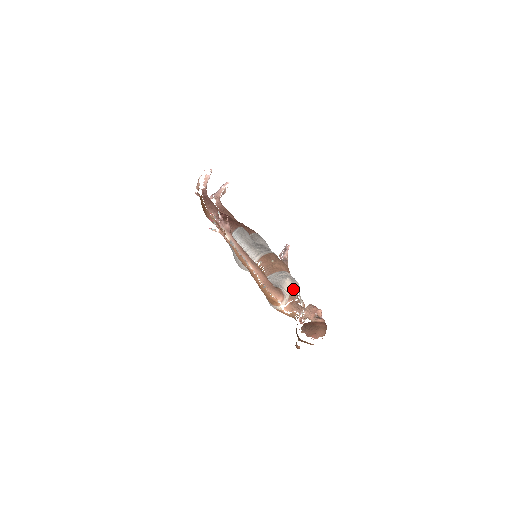
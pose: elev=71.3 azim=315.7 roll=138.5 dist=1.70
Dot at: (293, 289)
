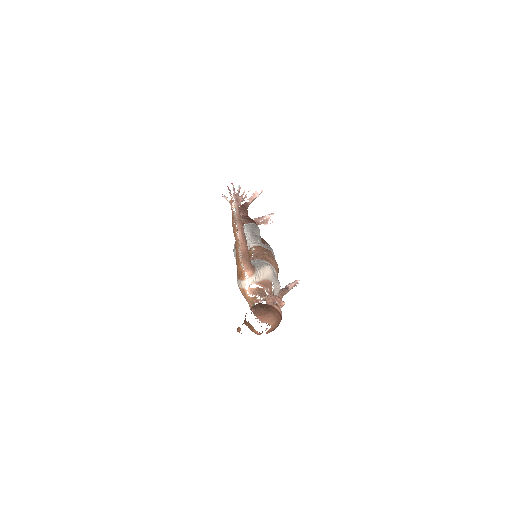
Dot at: (270, 280)
